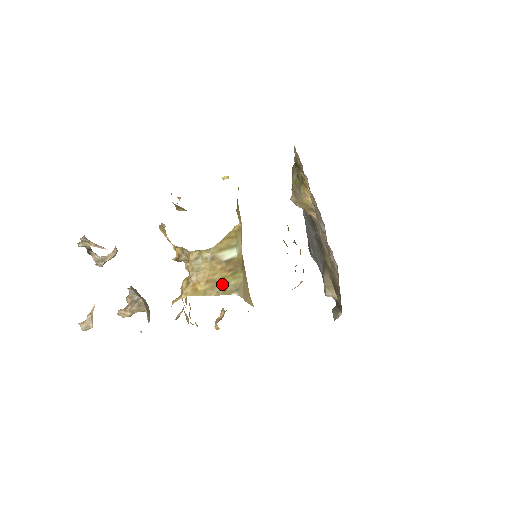
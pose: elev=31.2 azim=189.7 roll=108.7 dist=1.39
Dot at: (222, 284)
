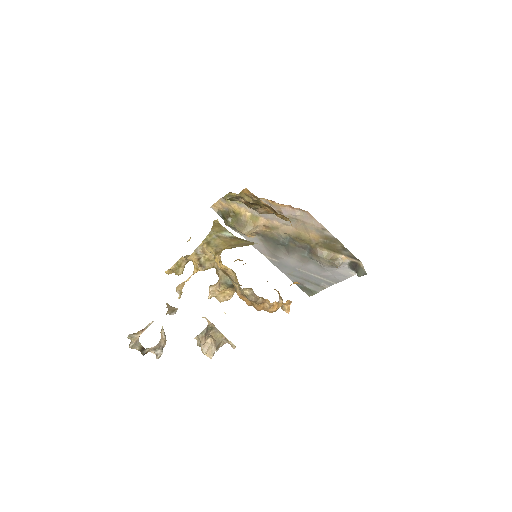
Dot at: (241, 244)
